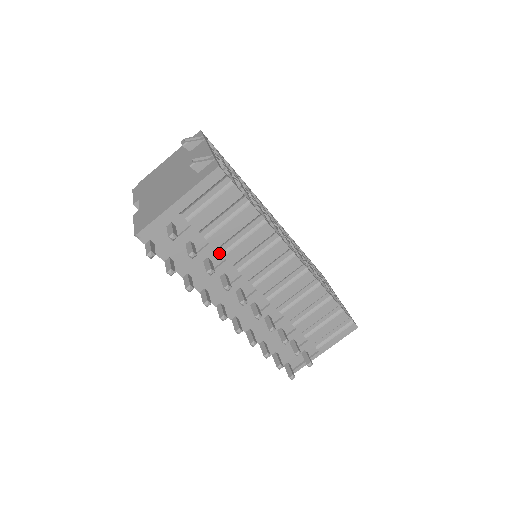
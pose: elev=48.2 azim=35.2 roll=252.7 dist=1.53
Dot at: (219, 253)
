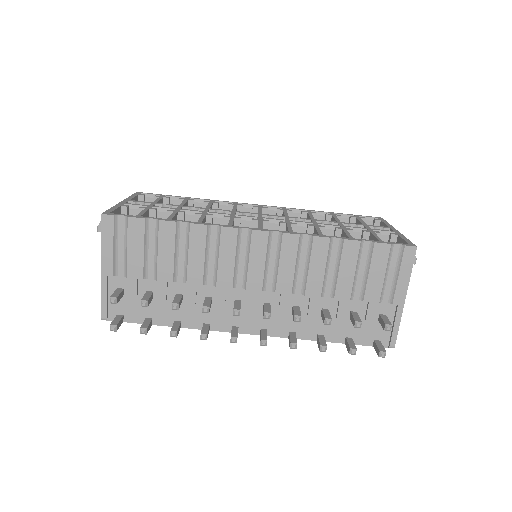
Dot at: (182, 283)
